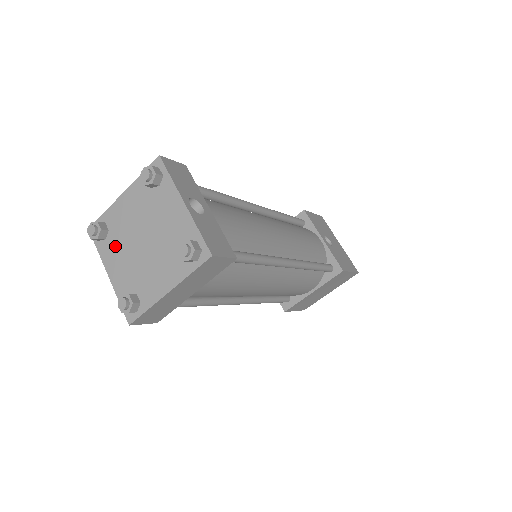
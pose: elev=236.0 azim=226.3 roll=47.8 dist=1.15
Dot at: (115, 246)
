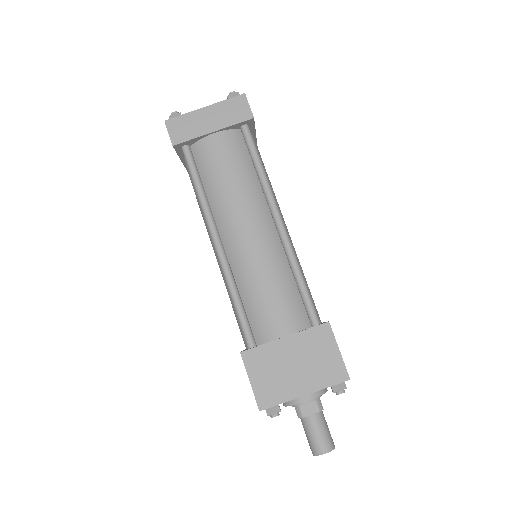
Dot at: occluded
